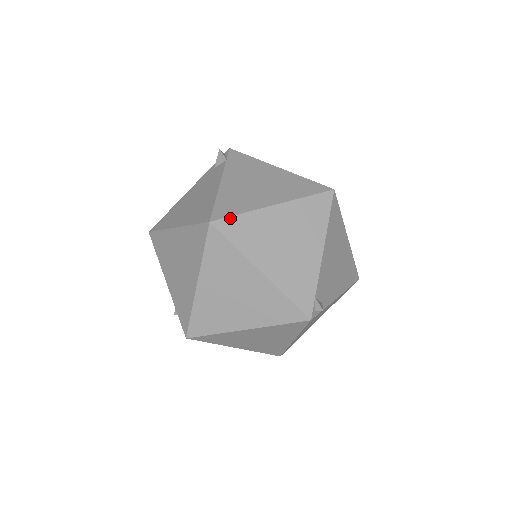
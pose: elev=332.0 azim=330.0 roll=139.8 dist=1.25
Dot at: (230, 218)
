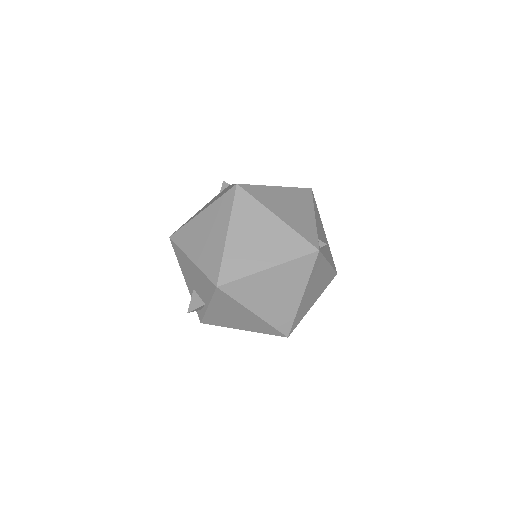
Dot at: (250, 185)
